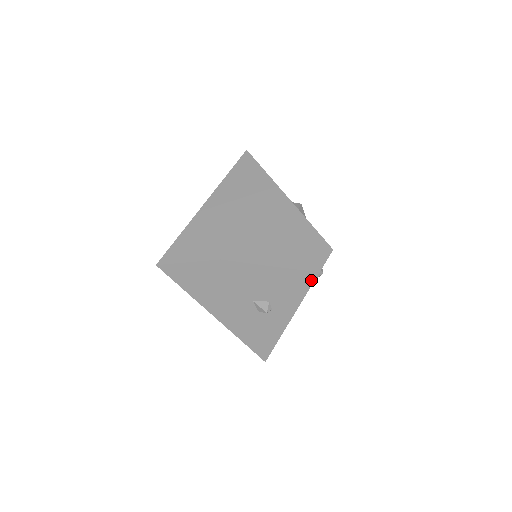
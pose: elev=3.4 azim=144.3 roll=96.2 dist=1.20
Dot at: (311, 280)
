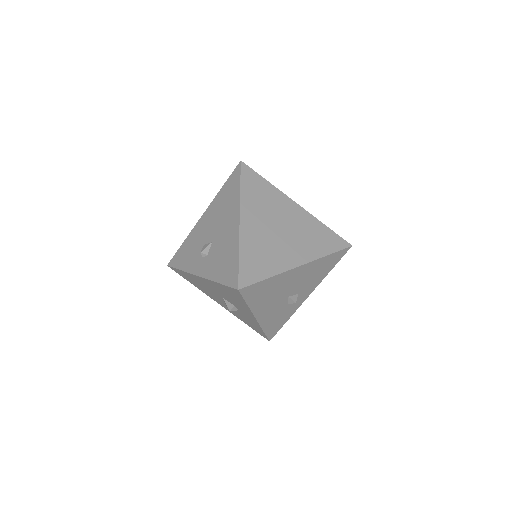
Dot at: (330, 270)
